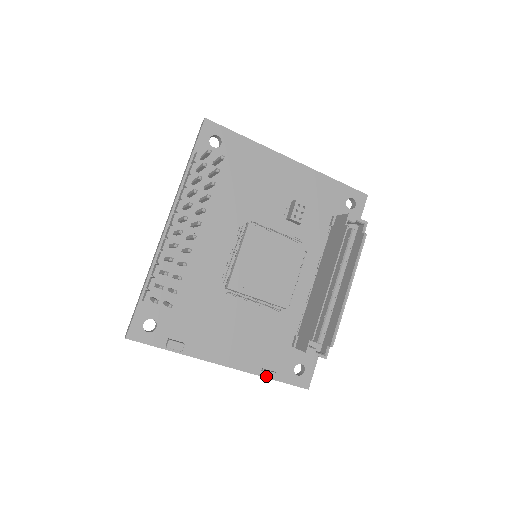
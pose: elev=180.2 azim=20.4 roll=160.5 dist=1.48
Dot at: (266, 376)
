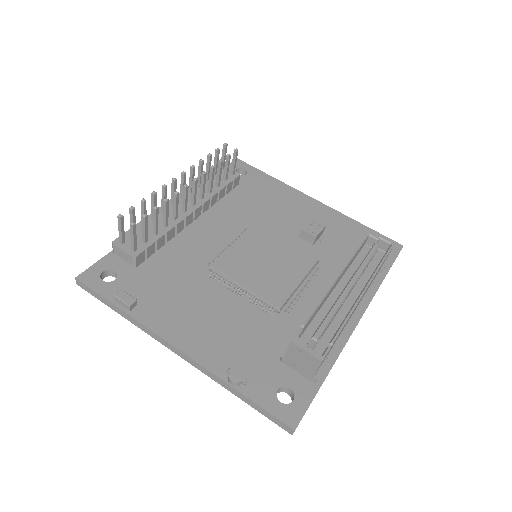
Dot at: (230, 378)
